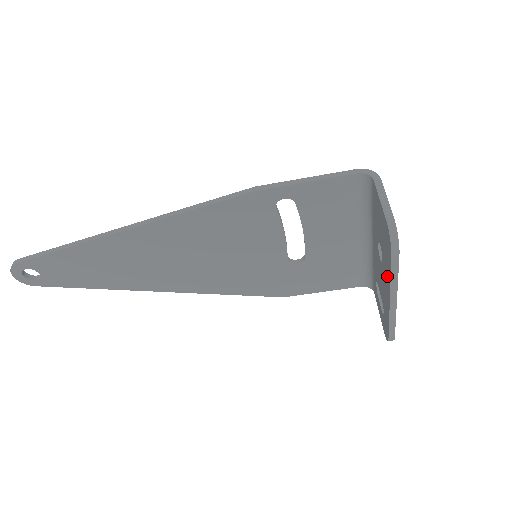
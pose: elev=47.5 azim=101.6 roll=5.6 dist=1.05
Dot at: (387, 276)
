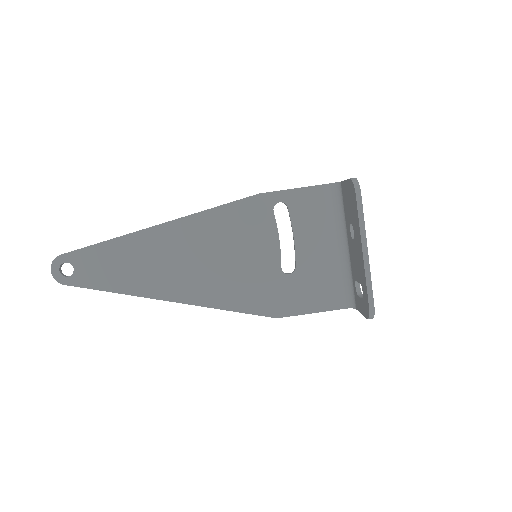
Dot at: (357, 230)
